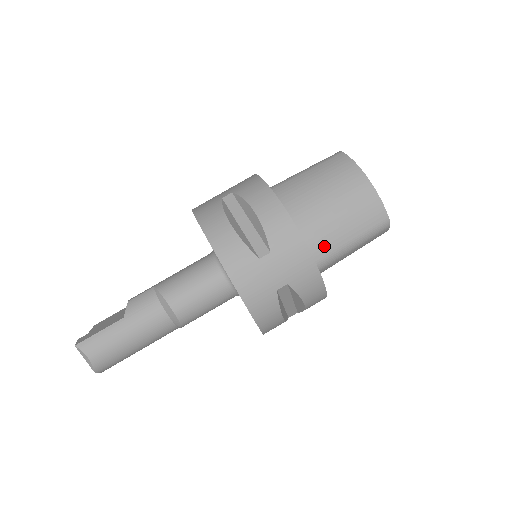
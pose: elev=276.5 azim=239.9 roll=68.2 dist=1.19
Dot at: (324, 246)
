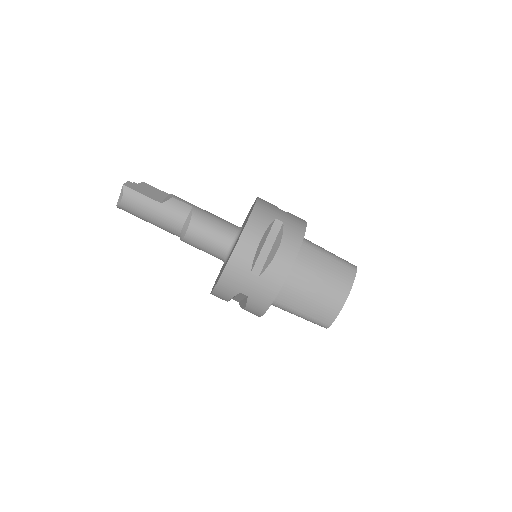
Dot at: (287, 300)
